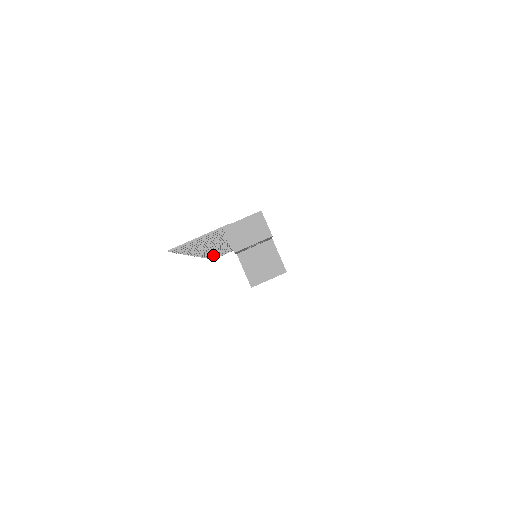
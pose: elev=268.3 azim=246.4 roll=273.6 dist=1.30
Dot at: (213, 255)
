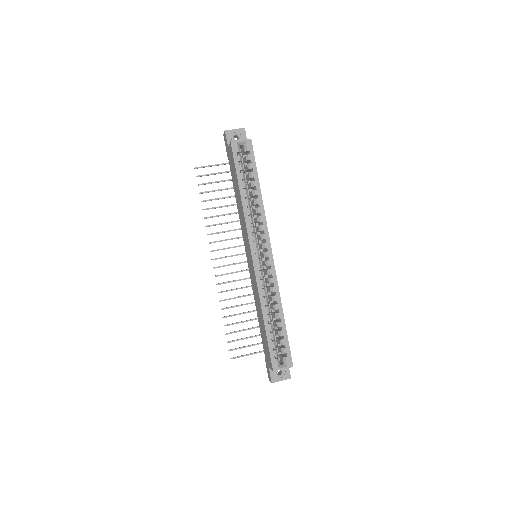
Dot at: (229, 316)
